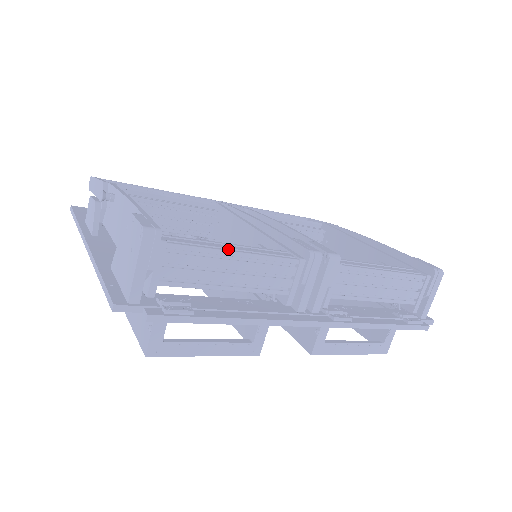
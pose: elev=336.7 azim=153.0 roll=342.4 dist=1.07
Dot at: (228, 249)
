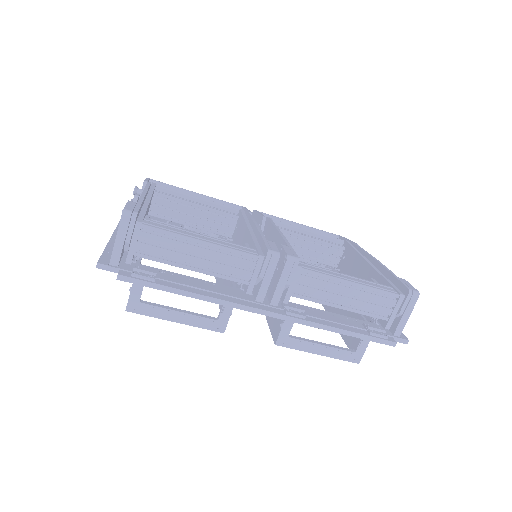
Dot at: (196, 237)
